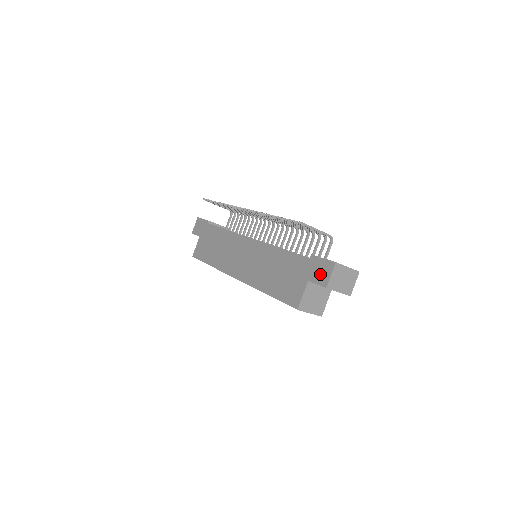
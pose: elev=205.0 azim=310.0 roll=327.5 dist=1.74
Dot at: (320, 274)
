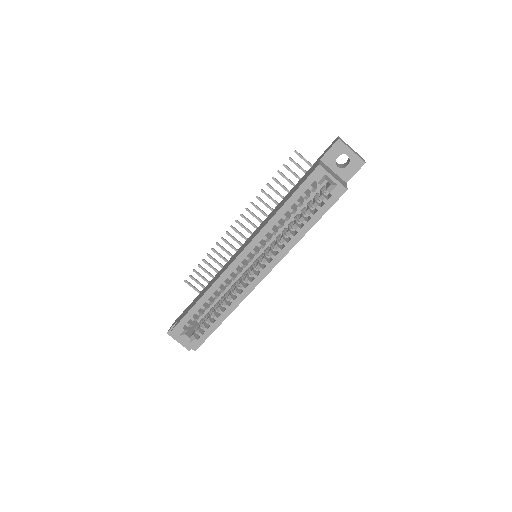
Dot at: (328, 148)
